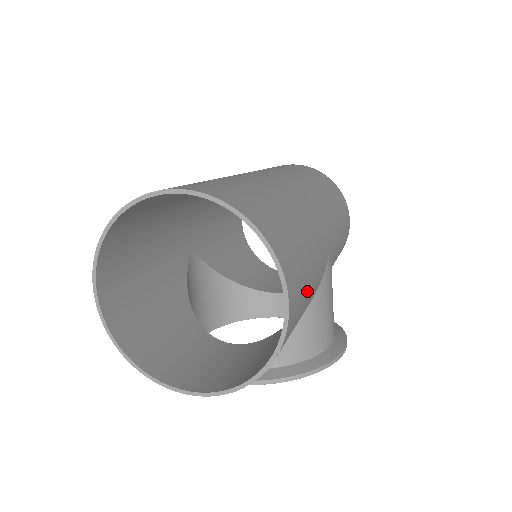
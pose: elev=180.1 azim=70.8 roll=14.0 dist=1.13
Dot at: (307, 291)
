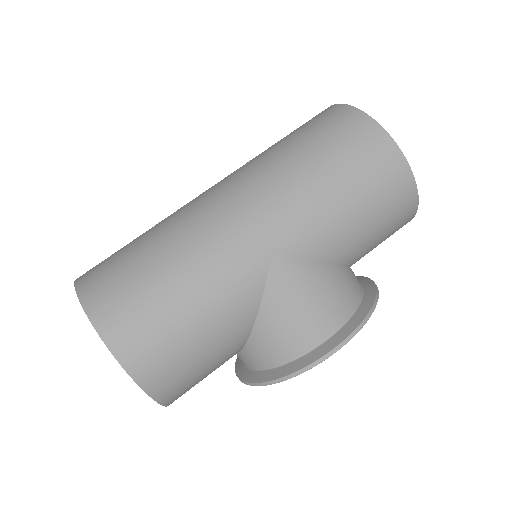
Dot at: (186, 333)
